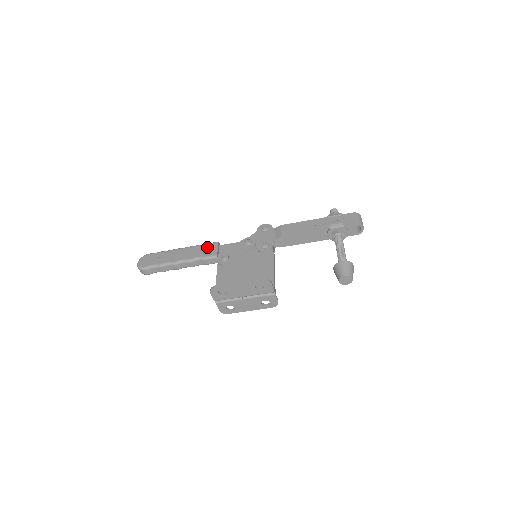
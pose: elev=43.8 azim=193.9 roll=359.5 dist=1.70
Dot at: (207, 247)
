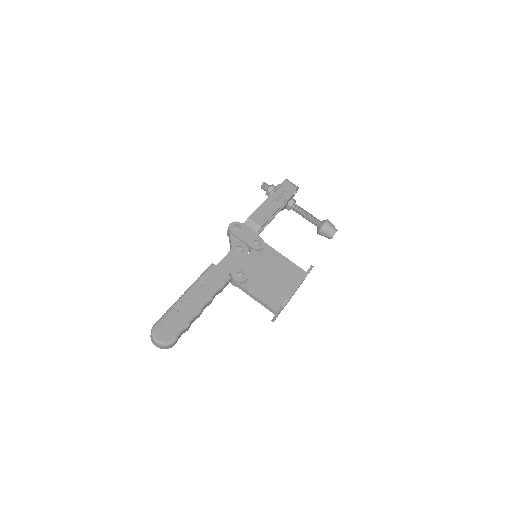
Dot at: (211, 275)
